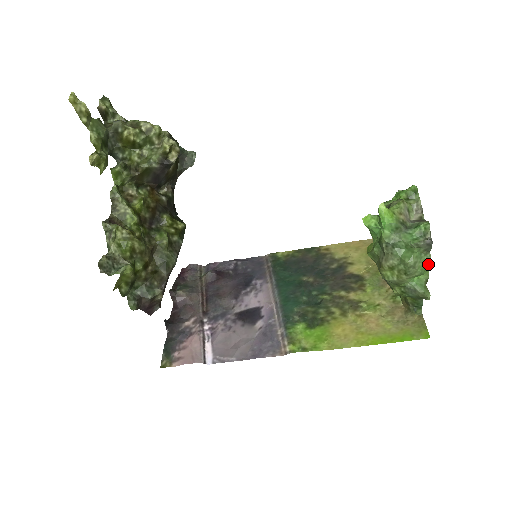
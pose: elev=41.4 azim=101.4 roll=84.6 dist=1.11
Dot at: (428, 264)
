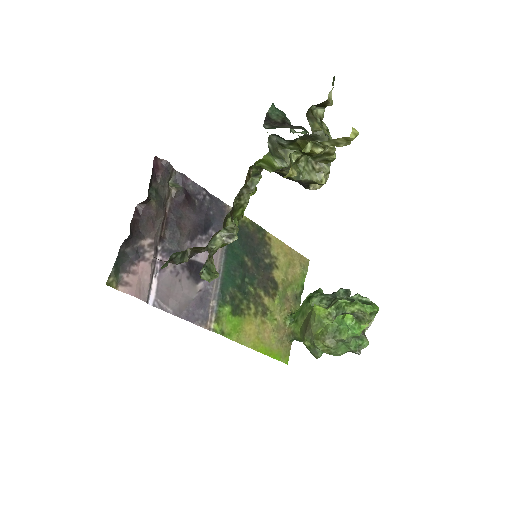
Dot at: occluded
